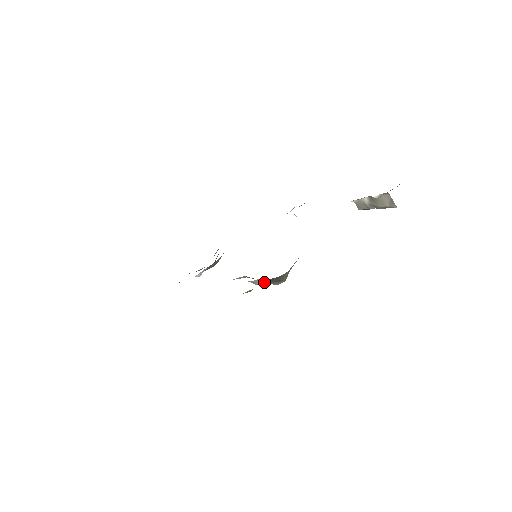
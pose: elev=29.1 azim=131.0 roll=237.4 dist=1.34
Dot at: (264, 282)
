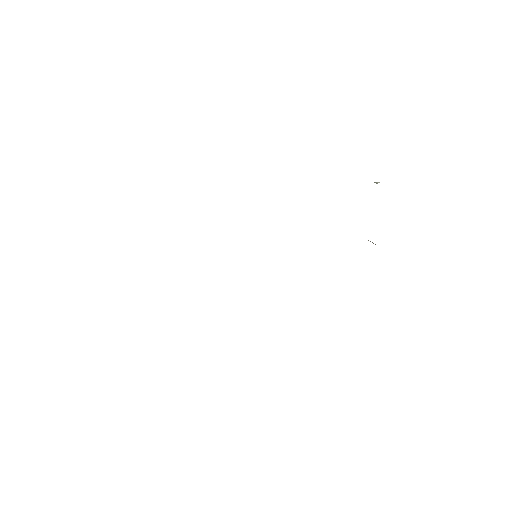
Dot at: occluded
